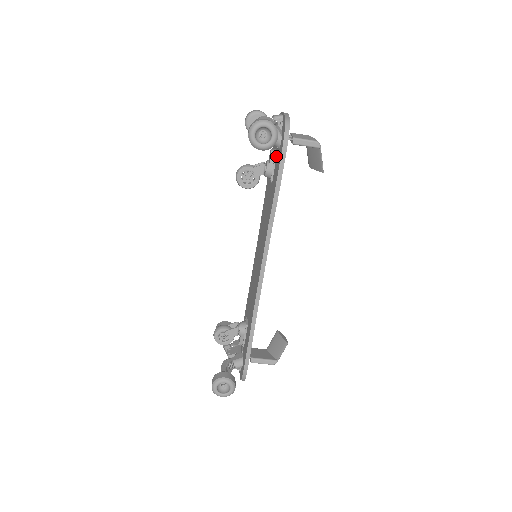
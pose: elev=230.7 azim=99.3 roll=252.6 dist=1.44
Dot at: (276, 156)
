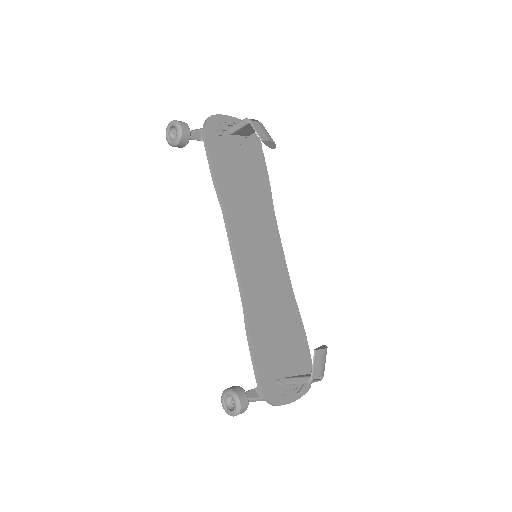
Dot at: occluded
